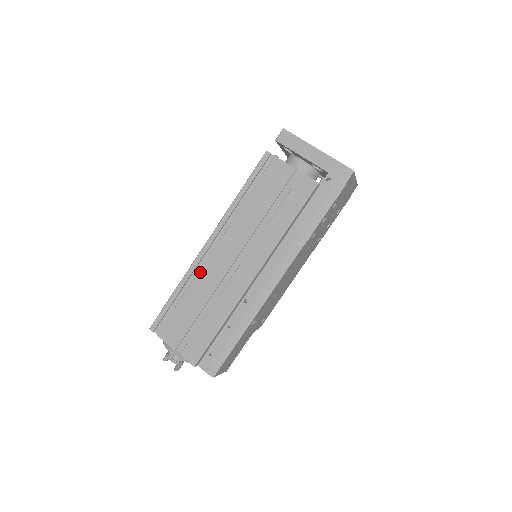
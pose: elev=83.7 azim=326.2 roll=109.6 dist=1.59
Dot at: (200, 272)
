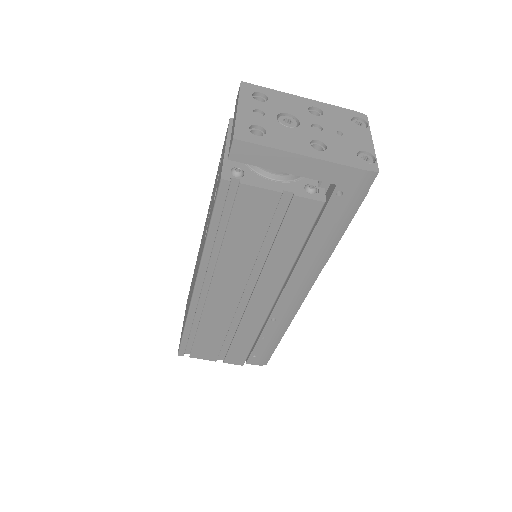
Dot at: (204, 312)
